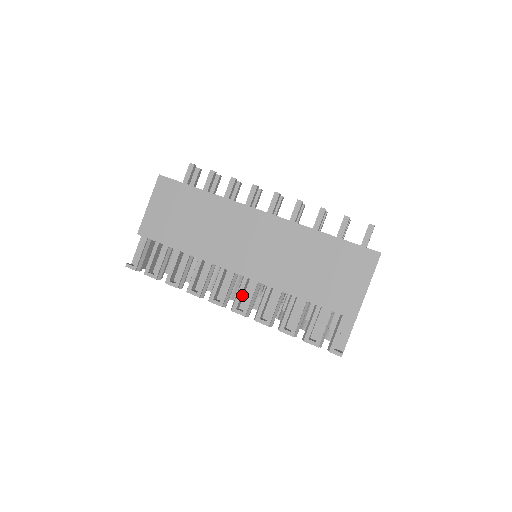
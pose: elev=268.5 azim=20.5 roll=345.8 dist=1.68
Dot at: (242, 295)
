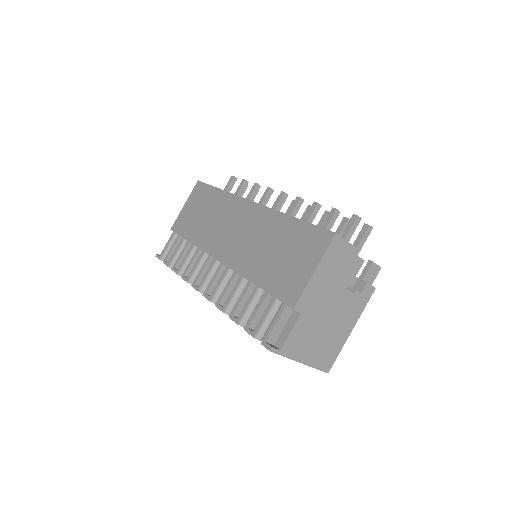
Dot at: occluded
